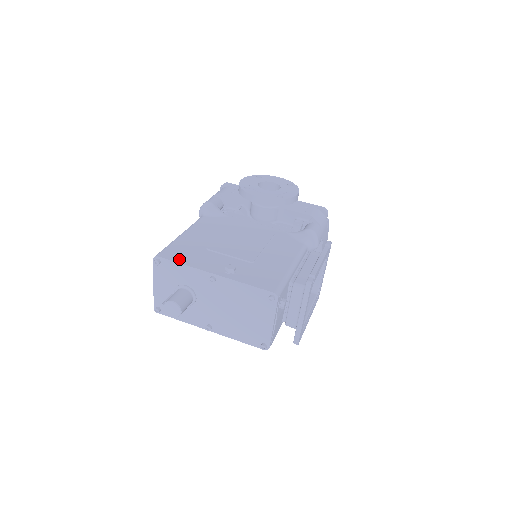
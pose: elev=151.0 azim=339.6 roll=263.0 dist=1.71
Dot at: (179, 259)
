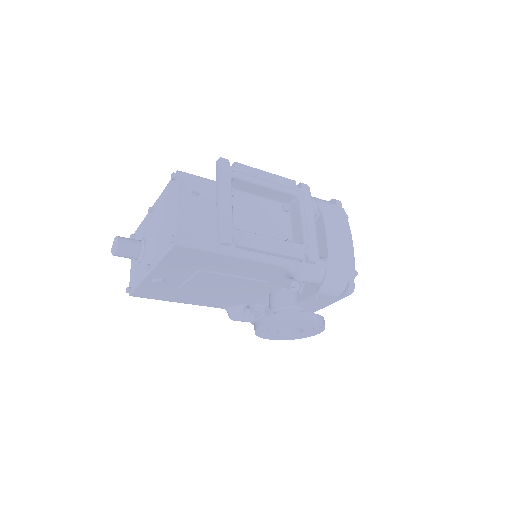
Dot at: occluded
